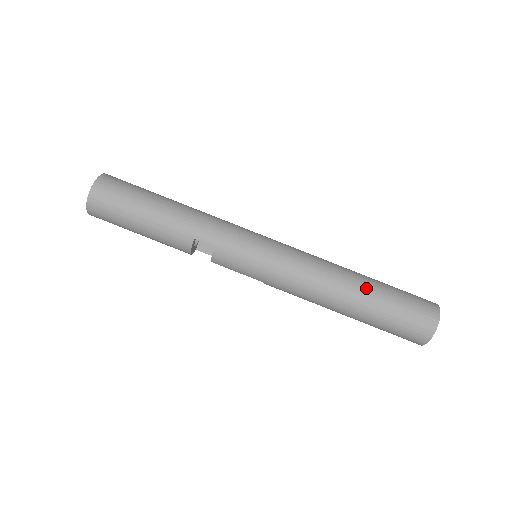
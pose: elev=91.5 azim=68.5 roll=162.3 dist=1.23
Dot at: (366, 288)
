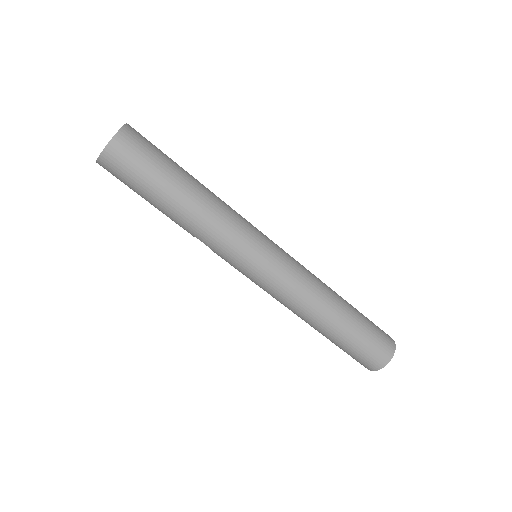
Dot at: (333, 331)
